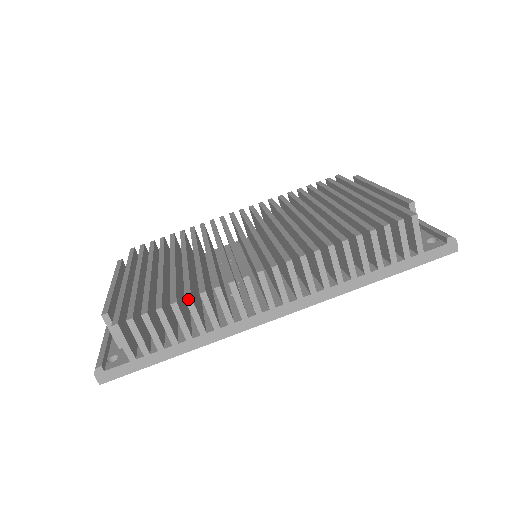
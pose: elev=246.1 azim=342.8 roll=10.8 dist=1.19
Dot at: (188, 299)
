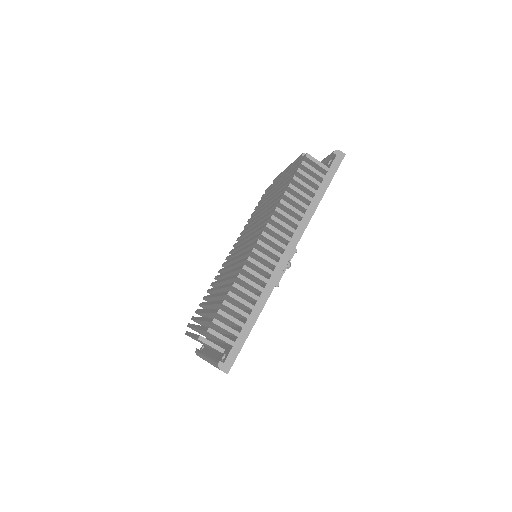
Dot at: (234, 285)
